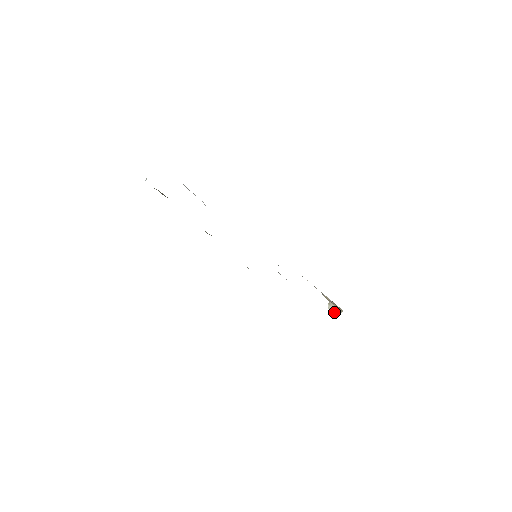
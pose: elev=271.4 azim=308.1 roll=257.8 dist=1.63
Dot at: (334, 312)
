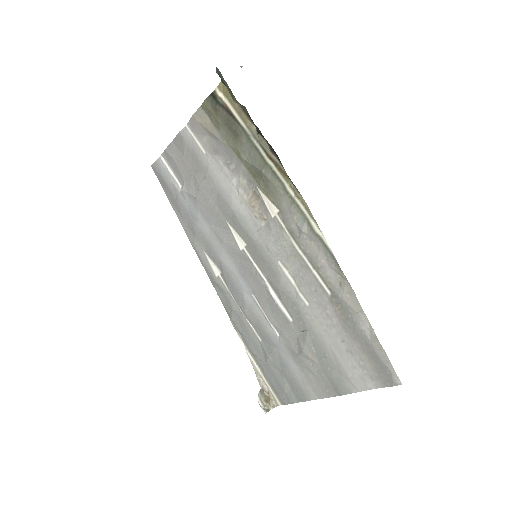
Dot at: (264, 404)
